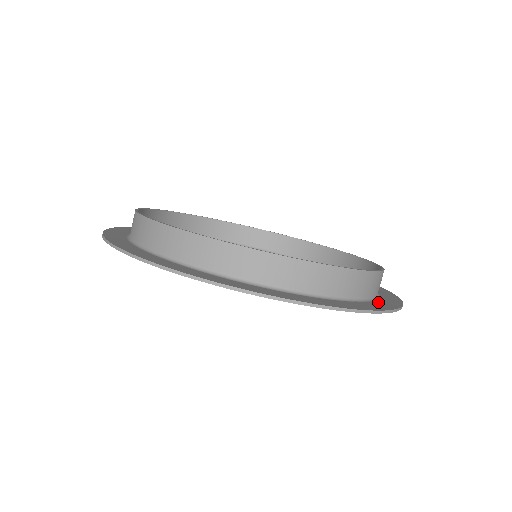
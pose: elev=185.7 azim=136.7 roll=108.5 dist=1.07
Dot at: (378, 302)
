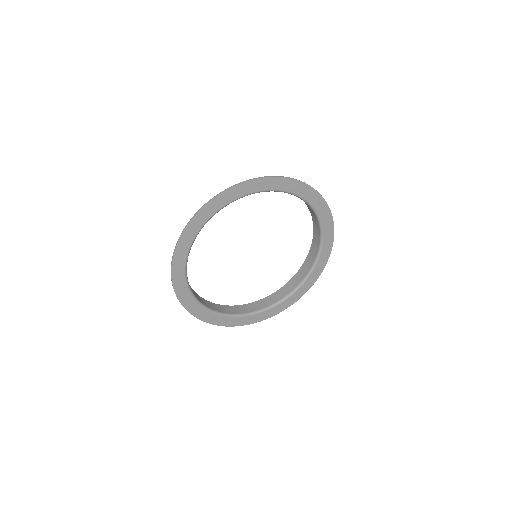
Dot at: (322, 253)
